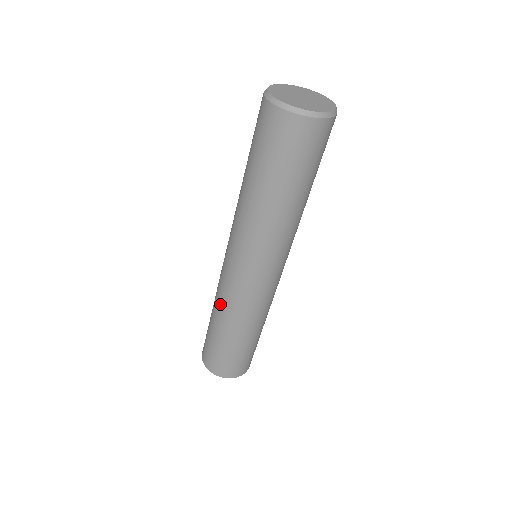
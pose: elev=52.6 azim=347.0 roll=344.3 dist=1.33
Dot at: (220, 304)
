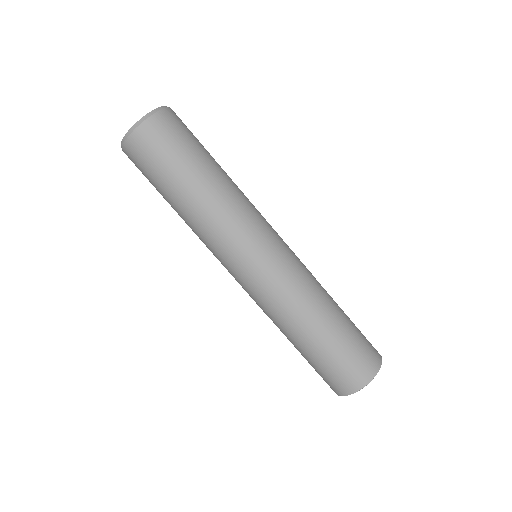
Dot at: occluded
